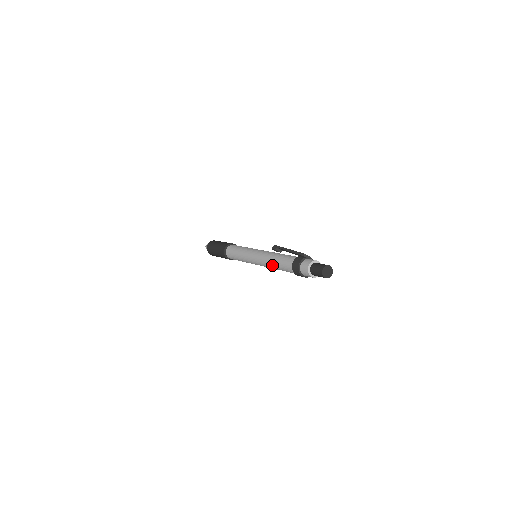
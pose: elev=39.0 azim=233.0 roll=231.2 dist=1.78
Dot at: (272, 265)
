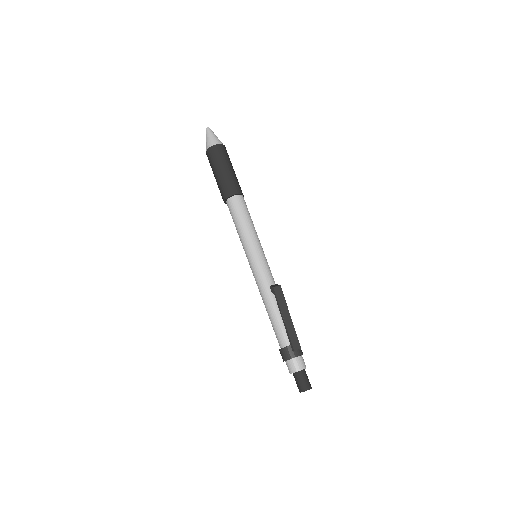
Dot at: (266, 308)
